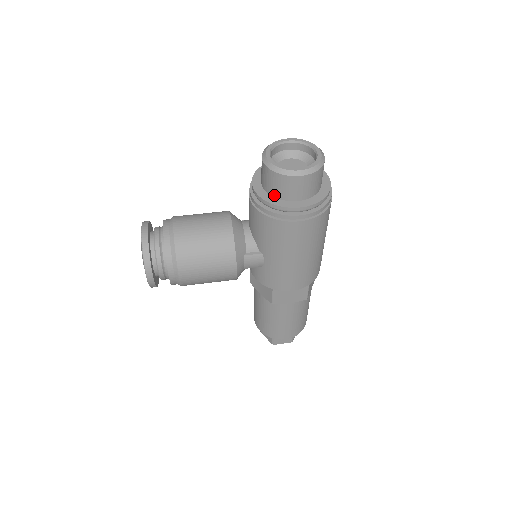
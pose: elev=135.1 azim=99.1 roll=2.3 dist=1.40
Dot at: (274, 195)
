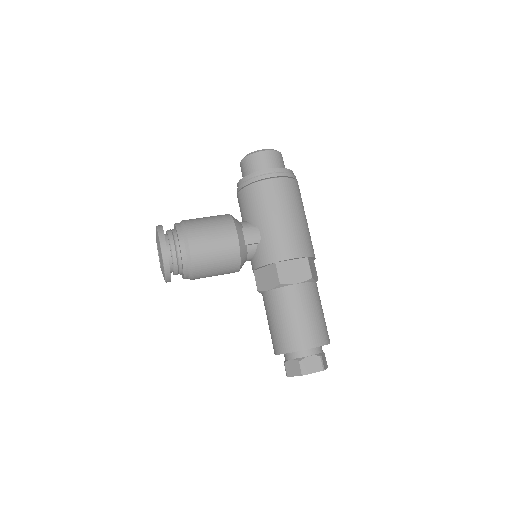
Dot at: occluded
